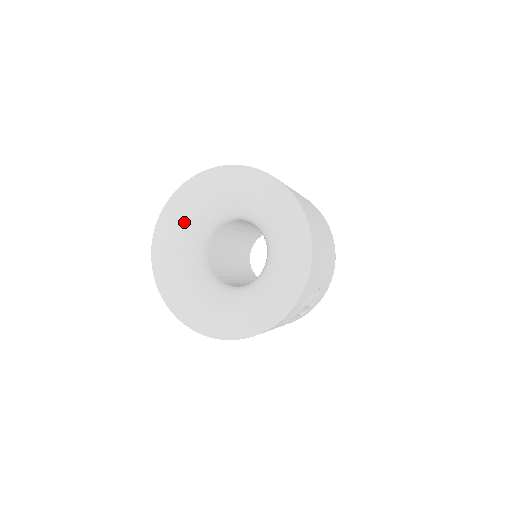
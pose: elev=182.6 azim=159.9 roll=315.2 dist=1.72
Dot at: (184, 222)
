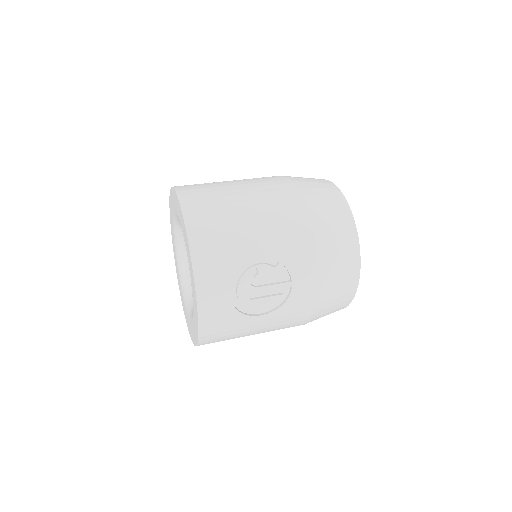
Dot at: (177, 259)
